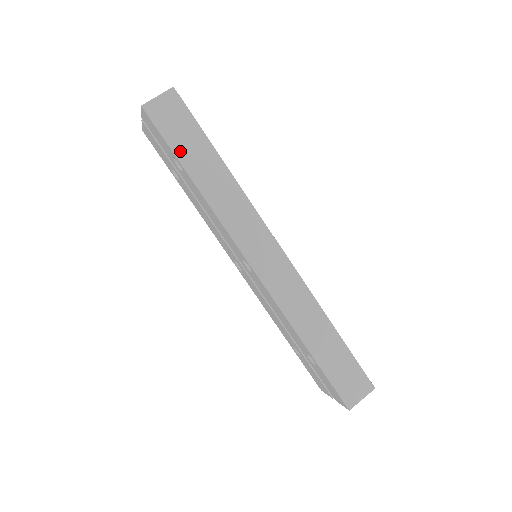
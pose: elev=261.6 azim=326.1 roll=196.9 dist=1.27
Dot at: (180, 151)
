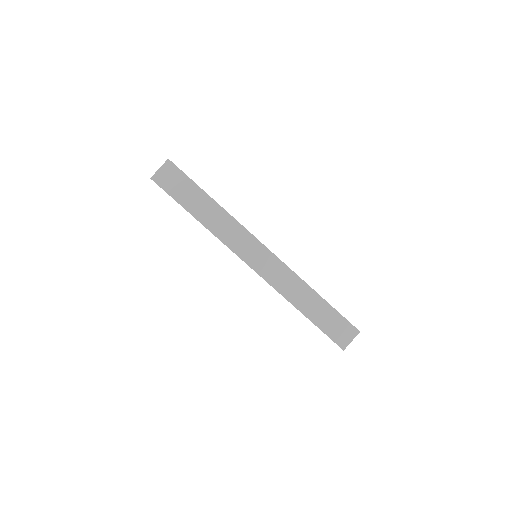
Dot at: (183, 202)
